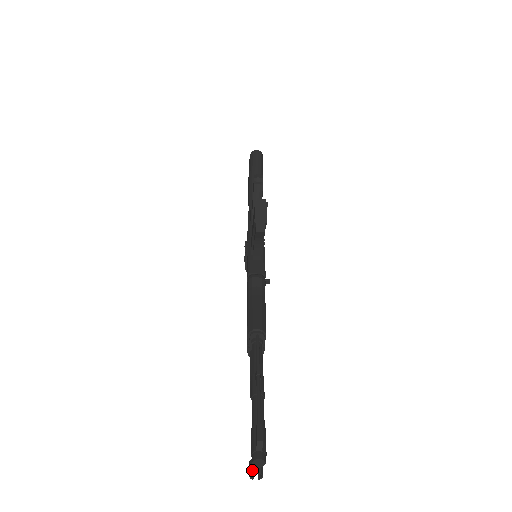
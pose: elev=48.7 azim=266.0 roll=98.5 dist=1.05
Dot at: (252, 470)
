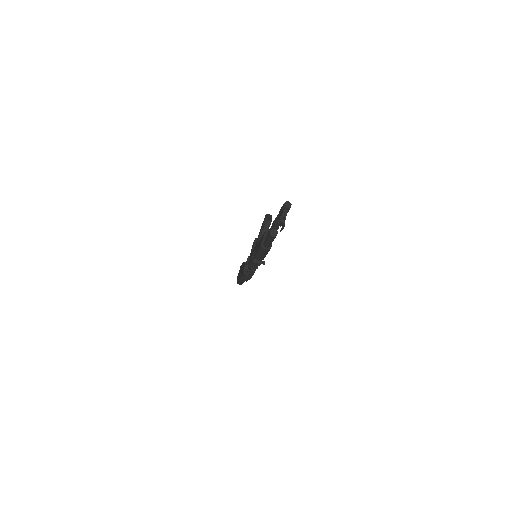
Dot at: (280, 221)
